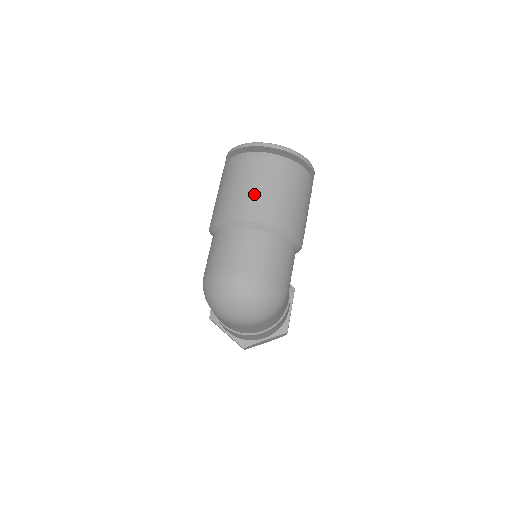
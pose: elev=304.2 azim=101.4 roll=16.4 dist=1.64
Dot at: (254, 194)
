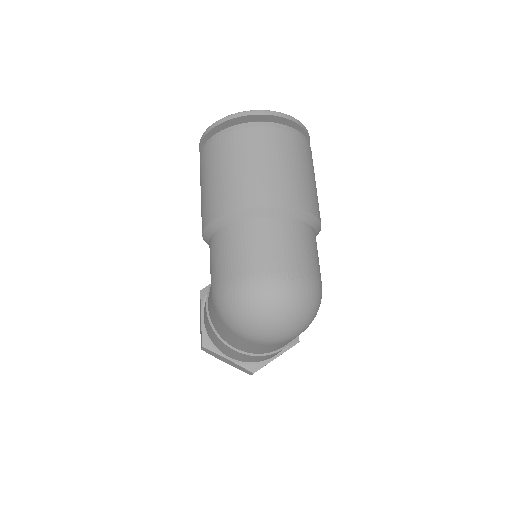
Dot at: (265, 173)
